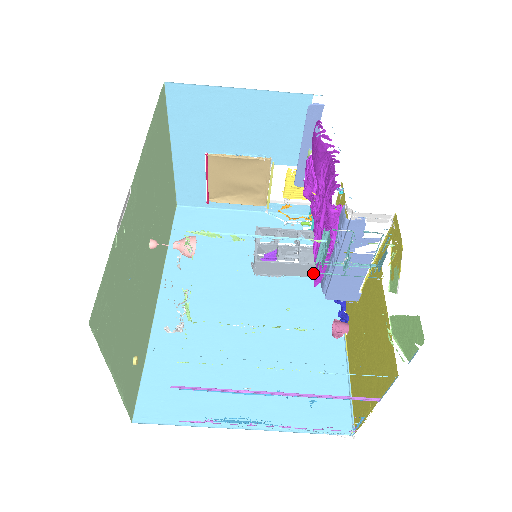
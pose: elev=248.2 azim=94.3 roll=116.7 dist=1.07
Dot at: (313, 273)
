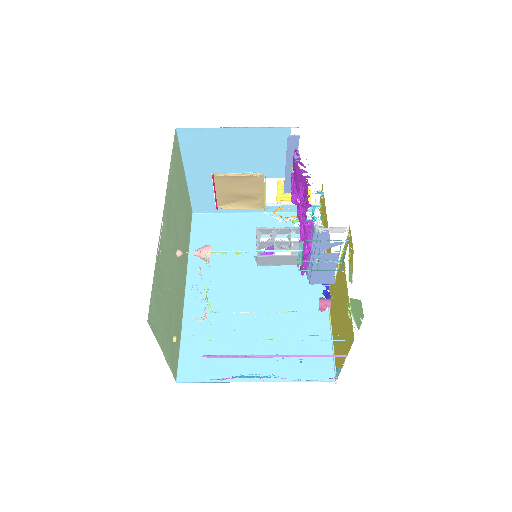
Dot at: occluded
